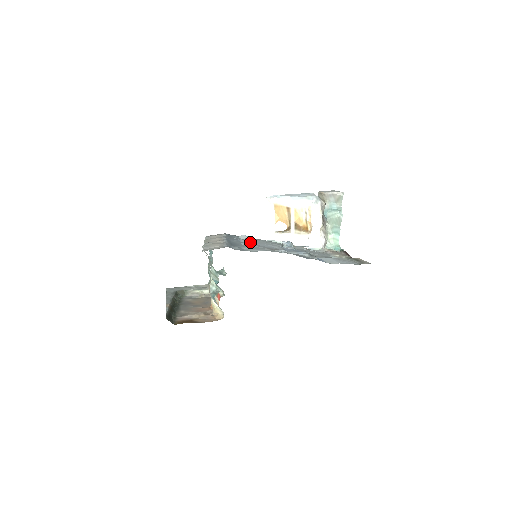
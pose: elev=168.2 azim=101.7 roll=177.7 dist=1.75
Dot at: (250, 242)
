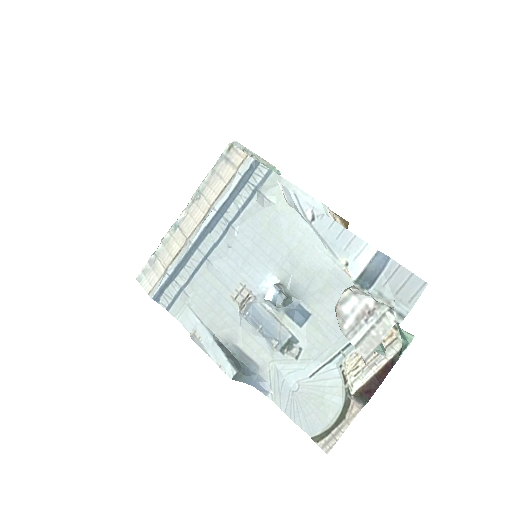
Dot at: (239, 244)
